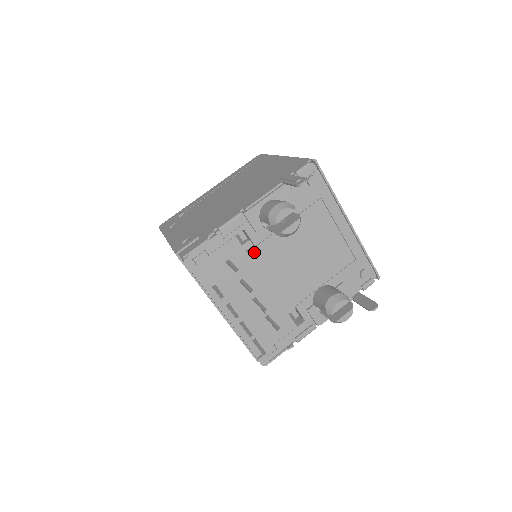
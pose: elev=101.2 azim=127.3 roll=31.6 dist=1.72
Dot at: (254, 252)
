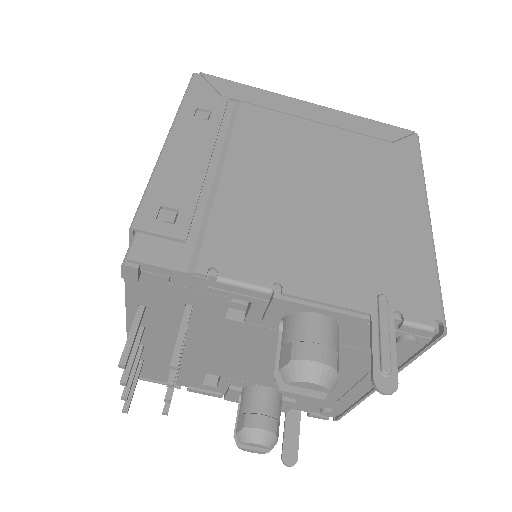
Dot at: (235, 324)
